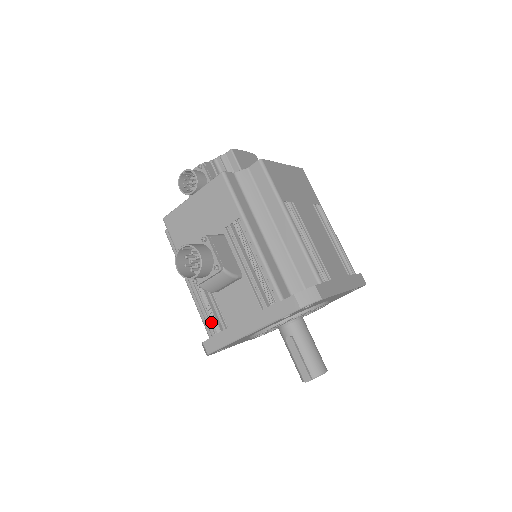
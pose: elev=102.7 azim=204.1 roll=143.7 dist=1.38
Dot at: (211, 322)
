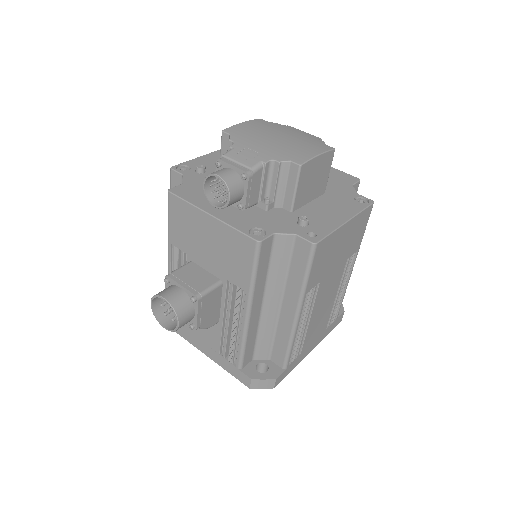
Dot at: occluded
